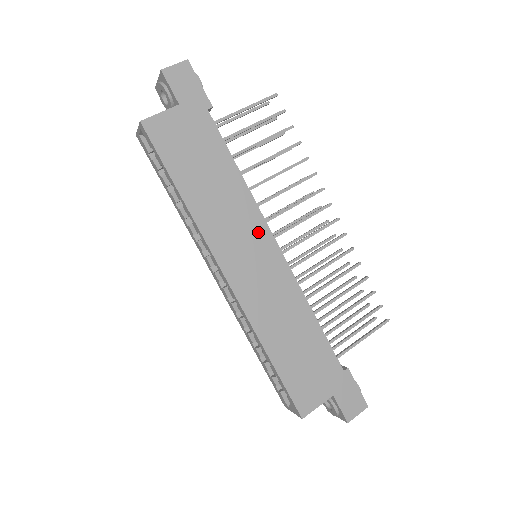
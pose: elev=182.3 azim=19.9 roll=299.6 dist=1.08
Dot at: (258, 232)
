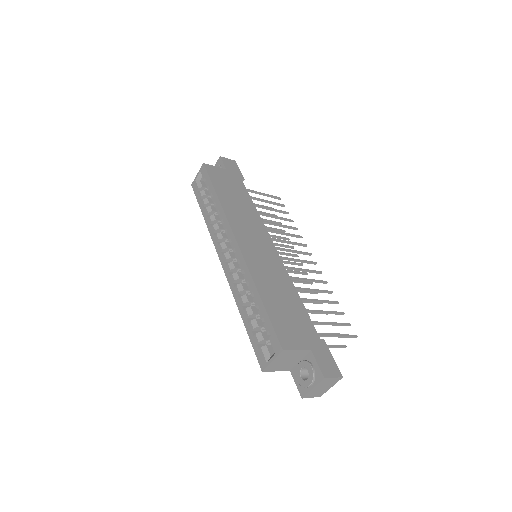
Dot at: (262, 234)
